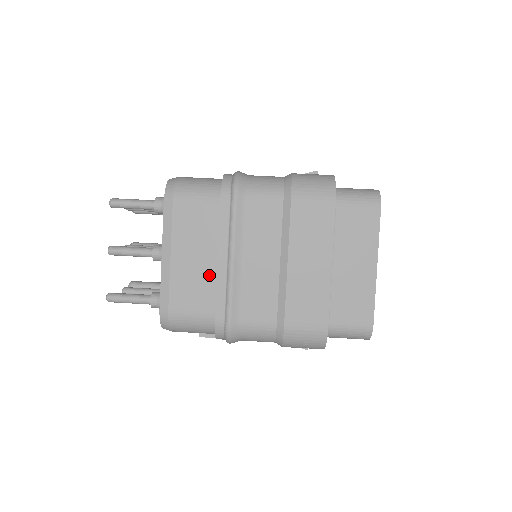
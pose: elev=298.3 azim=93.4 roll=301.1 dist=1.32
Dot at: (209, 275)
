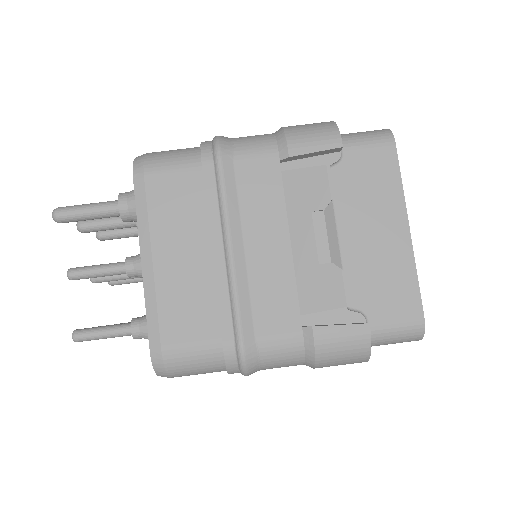
Dot at: occluded
